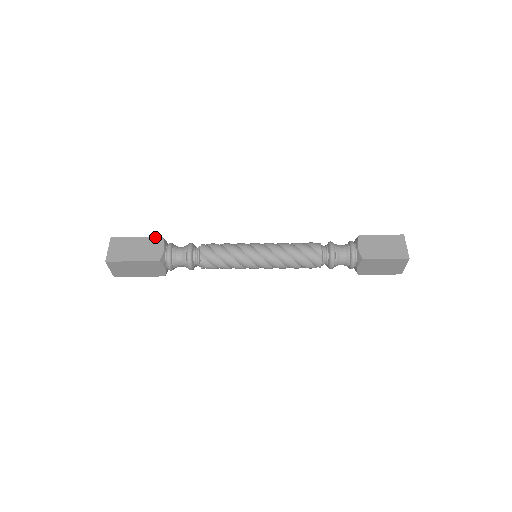
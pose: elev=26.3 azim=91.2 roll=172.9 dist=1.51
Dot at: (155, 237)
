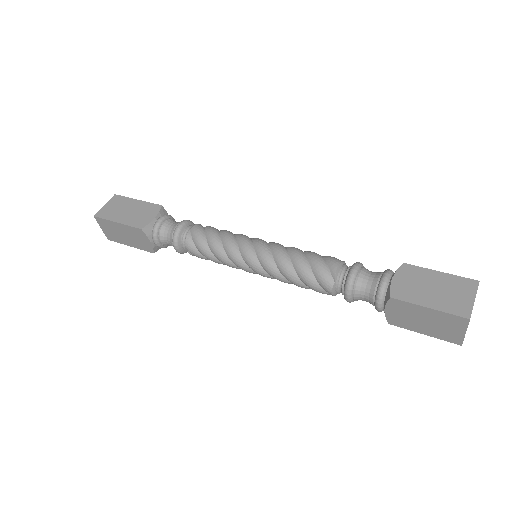
Dot at: (134, 228)
